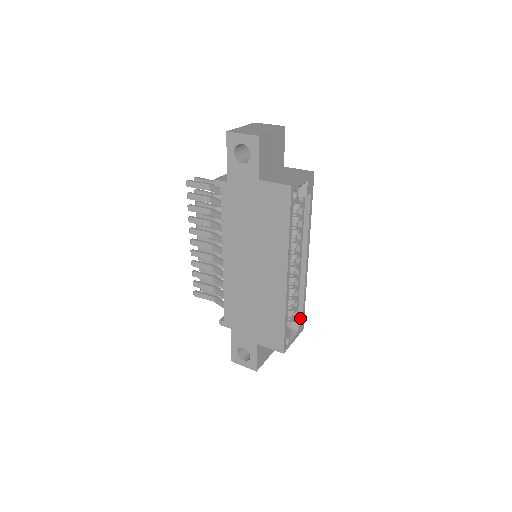
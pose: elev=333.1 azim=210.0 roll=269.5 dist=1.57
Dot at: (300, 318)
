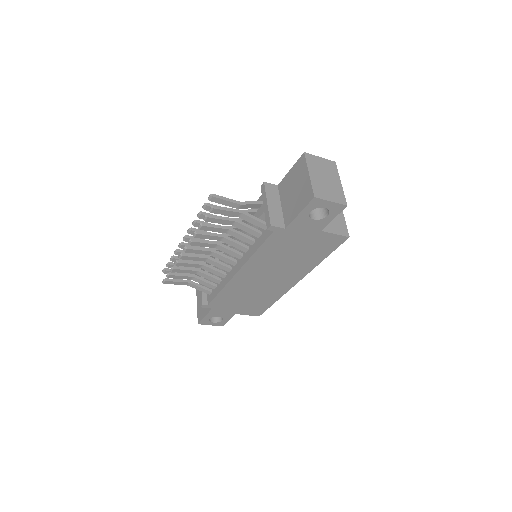
Dot at: occluded
